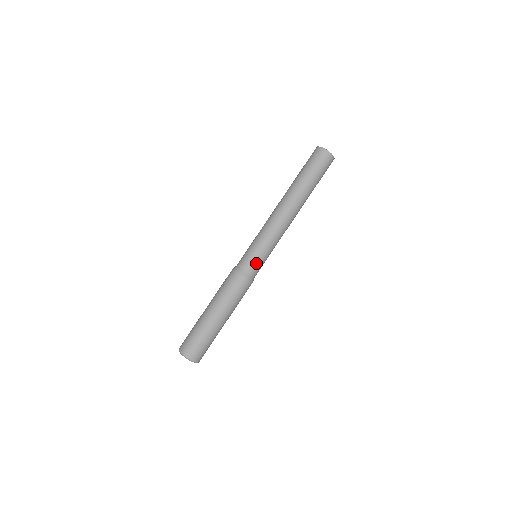
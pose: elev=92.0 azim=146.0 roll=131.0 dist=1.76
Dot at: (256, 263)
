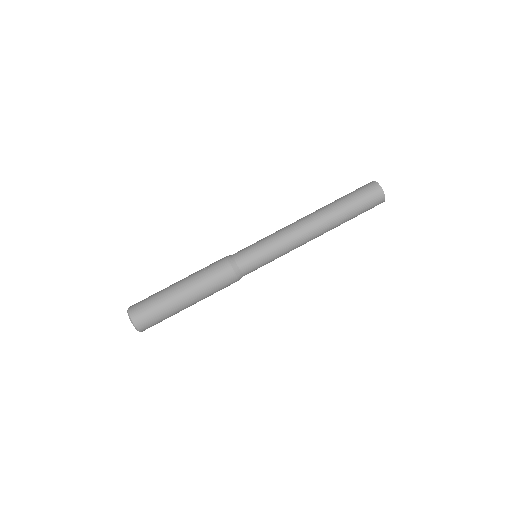
Dot at: (252, 261)
